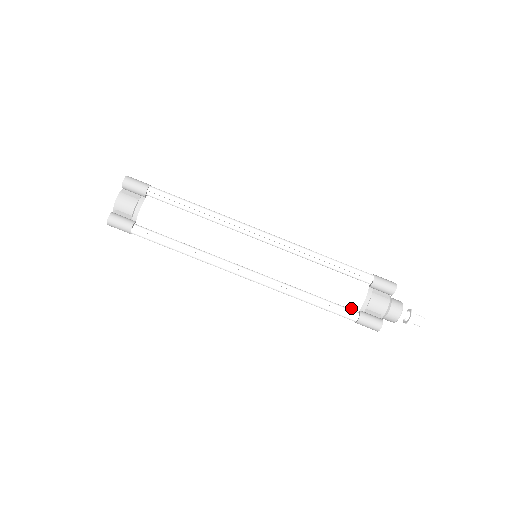
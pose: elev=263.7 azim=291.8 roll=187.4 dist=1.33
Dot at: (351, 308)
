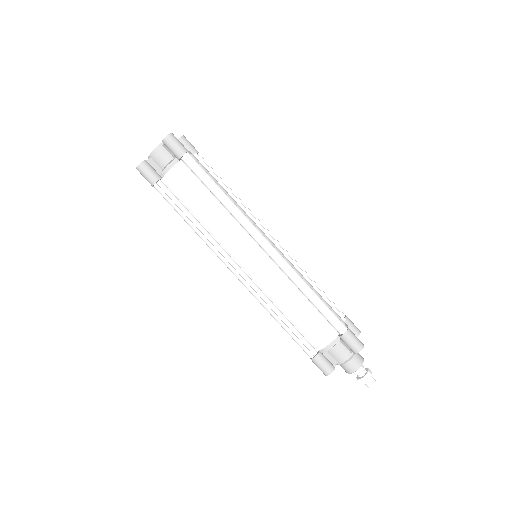
Dot at: (313, 345)
